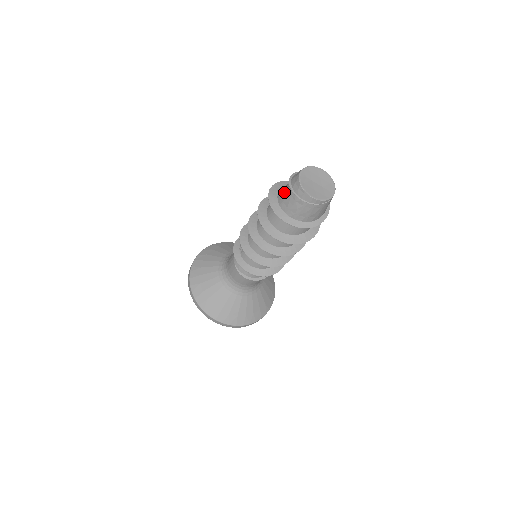
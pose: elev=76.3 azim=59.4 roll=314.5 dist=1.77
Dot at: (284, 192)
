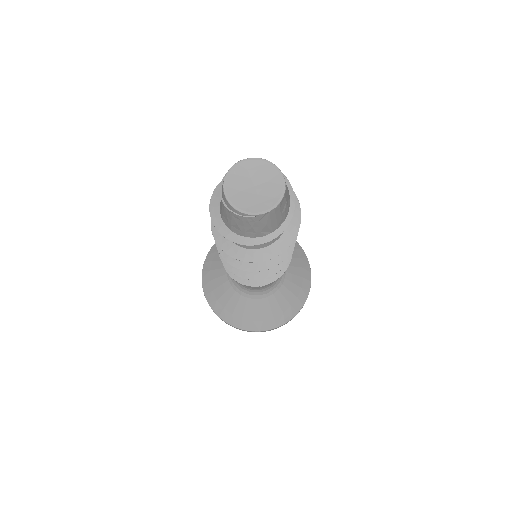
Dot at: occluded
